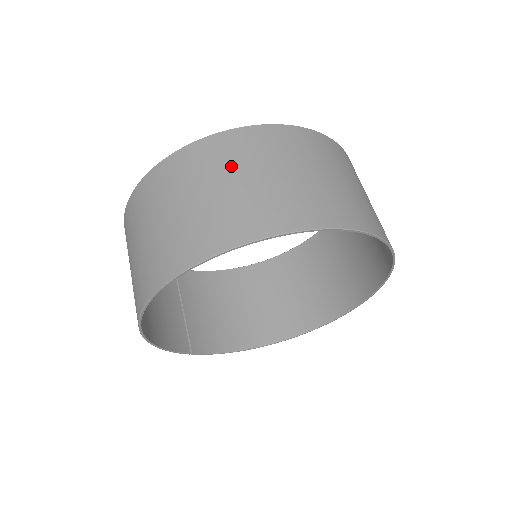
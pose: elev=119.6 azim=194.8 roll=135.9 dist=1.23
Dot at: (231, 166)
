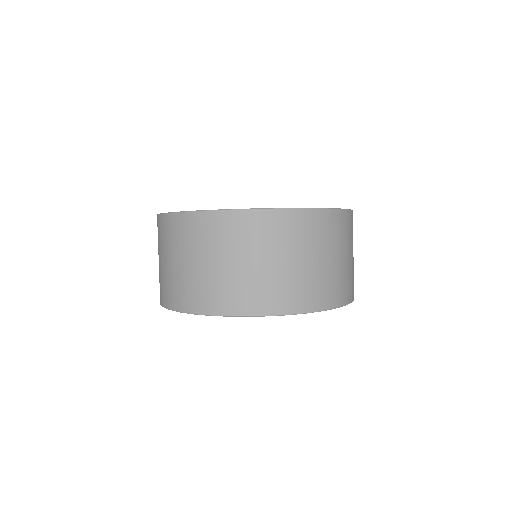
Dot at: (267, 246)
